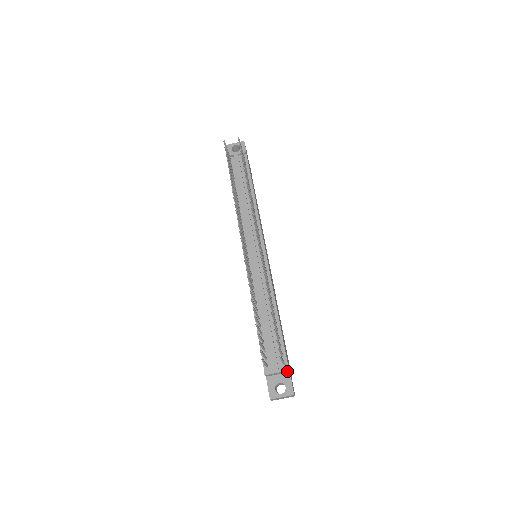
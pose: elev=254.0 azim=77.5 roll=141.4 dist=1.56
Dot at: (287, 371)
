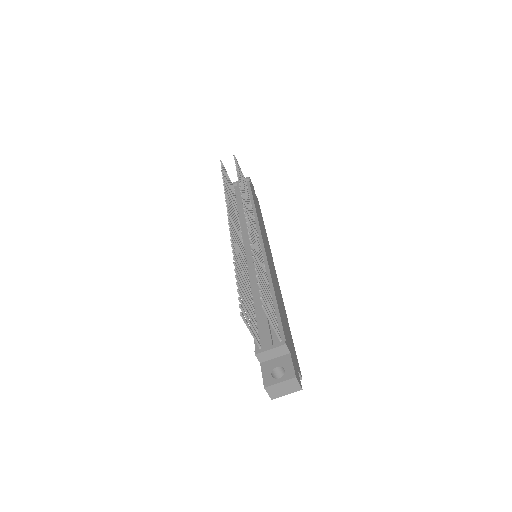
Dot at: (285, 348)
